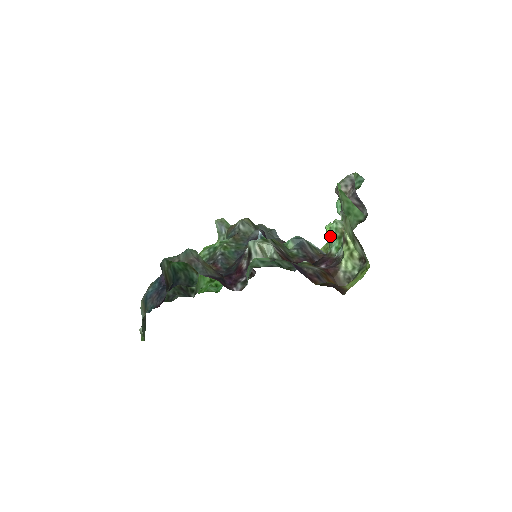
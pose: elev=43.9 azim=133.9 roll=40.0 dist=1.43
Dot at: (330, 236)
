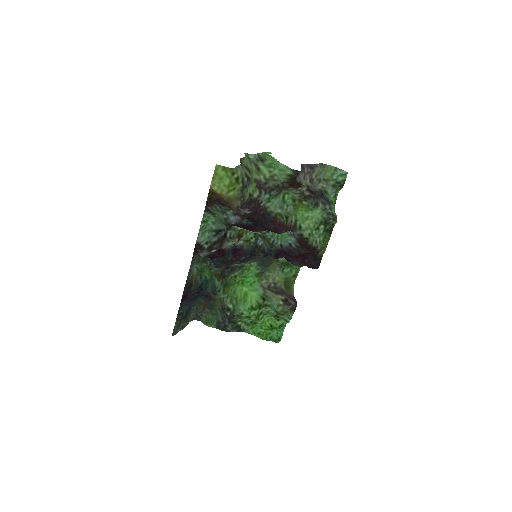
Dot at: (281, 204)
